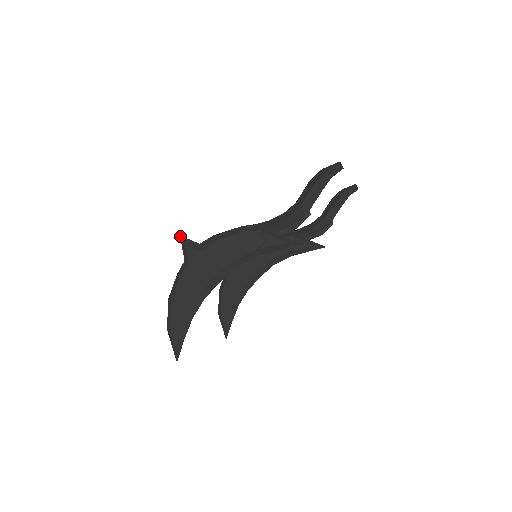
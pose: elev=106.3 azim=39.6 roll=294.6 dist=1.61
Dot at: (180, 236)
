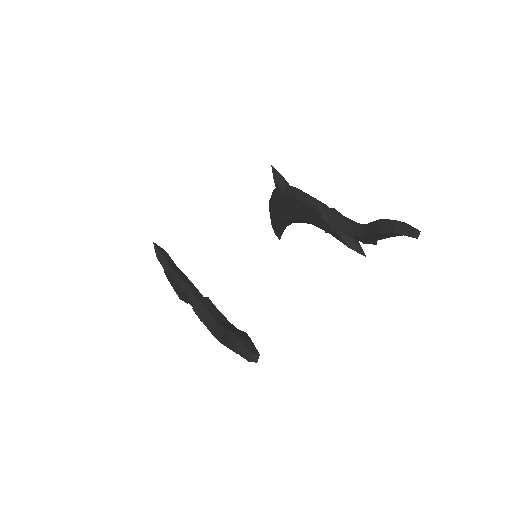
Dot at: (153, 242)
